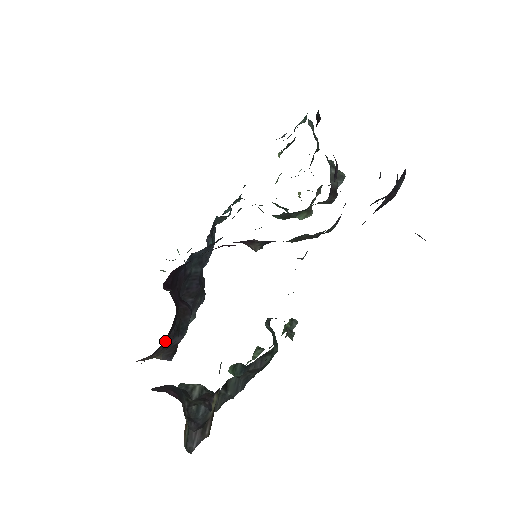
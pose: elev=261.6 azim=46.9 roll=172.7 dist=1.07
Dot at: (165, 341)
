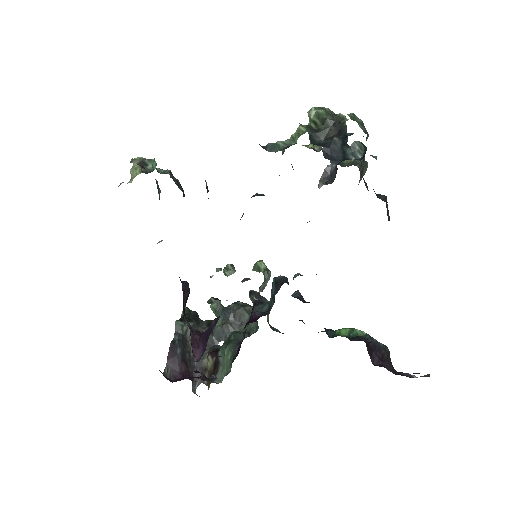
Dot at: occluded
